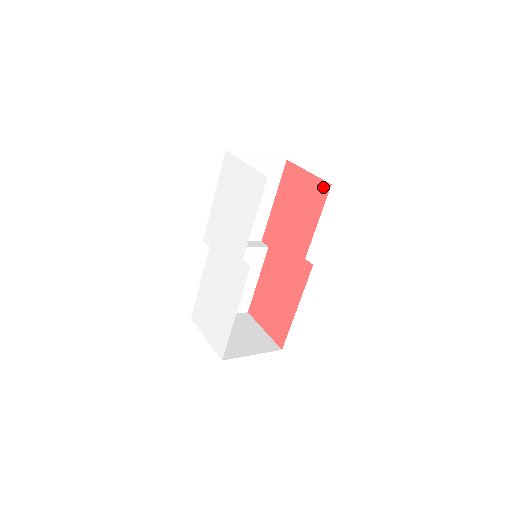
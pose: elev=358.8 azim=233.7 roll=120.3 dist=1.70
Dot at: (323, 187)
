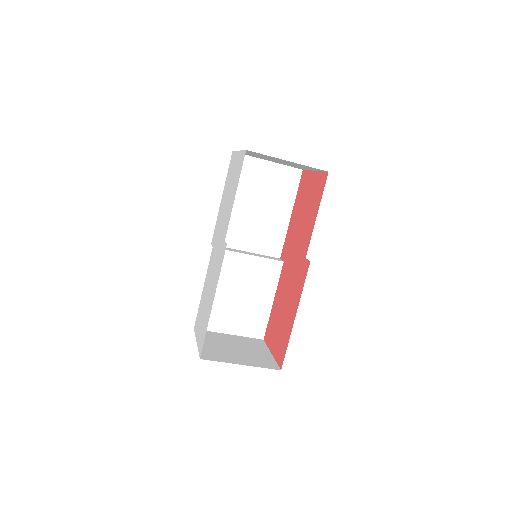
Dot at: (323, 178)
